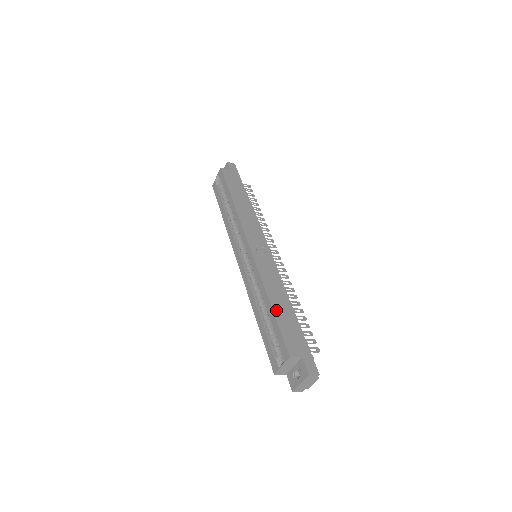
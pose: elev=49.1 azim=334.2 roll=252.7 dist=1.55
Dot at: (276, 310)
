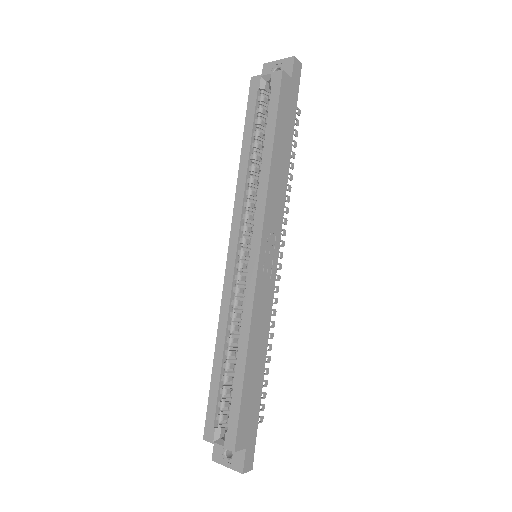
Dot at: (247, 376)
